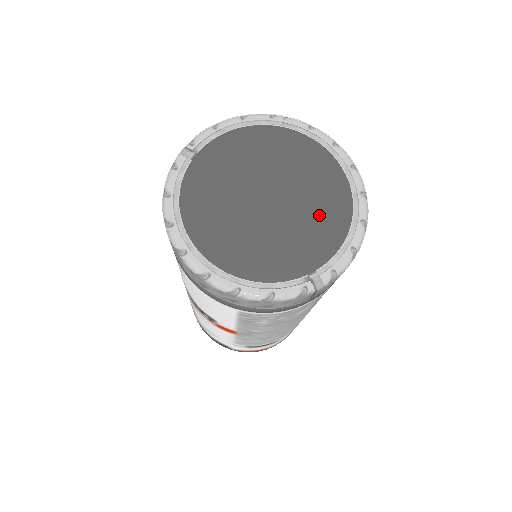
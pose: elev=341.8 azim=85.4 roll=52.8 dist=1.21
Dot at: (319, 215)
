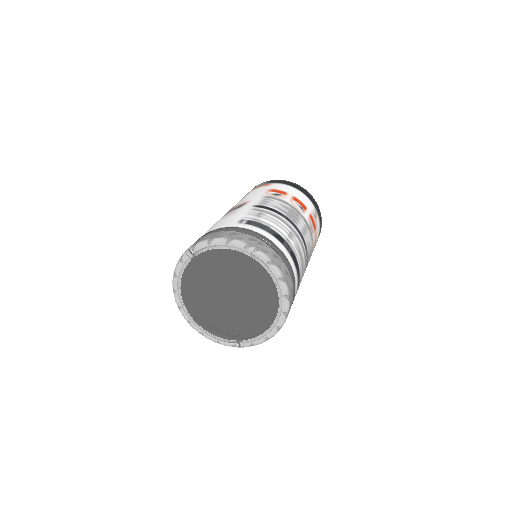
Dot at: (255, 315)
